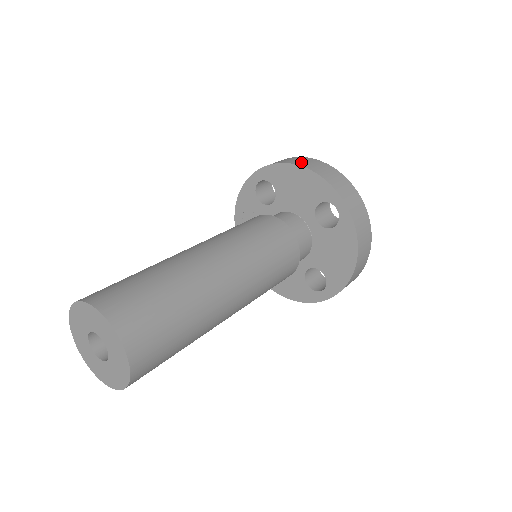
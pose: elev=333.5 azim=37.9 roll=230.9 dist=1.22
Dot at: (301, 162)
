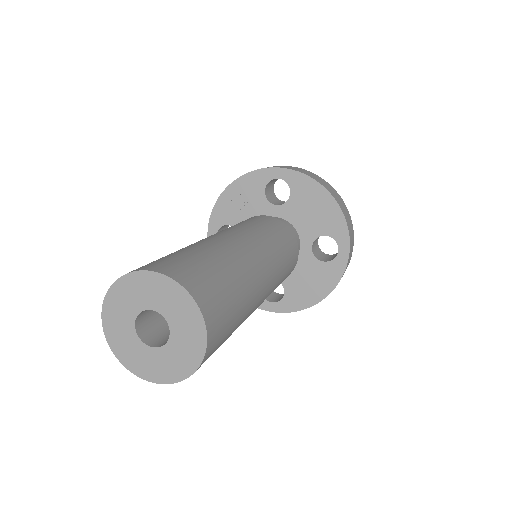
Dot at: (330, 189)
